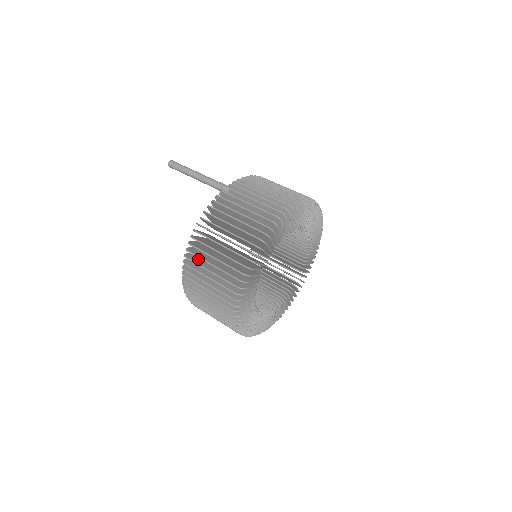
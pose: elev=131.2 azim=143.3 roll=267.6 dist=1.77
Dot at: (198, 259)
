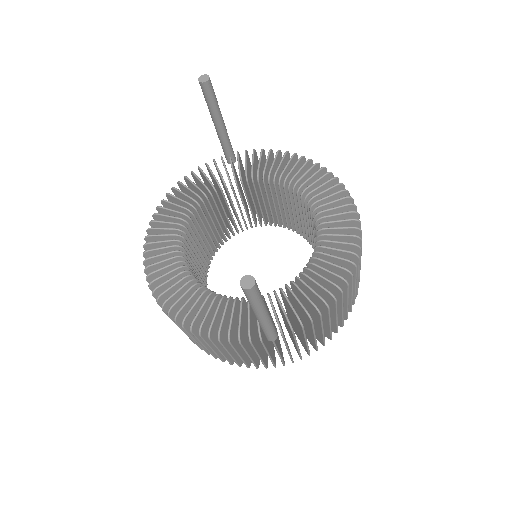
Dot at: occluded
